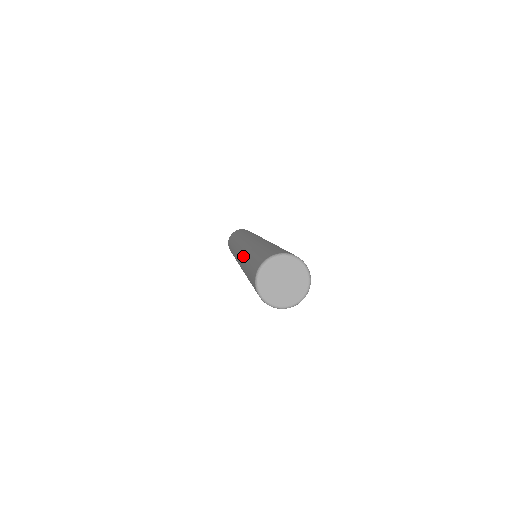
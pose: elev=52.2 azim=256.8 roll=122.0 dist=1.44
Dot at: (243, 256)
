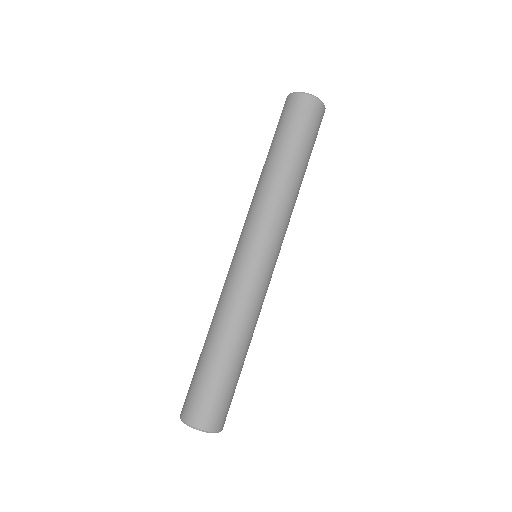
Dot at: occluded
